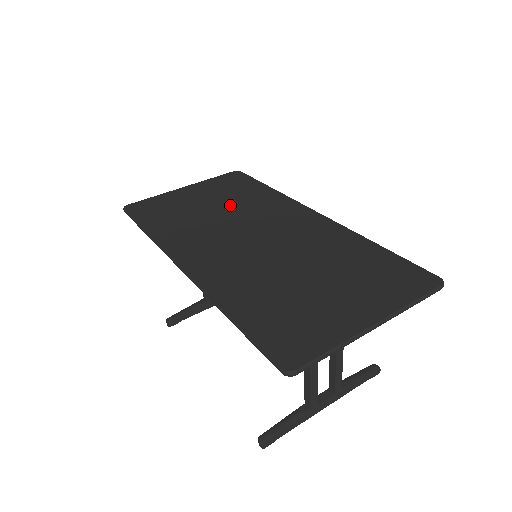
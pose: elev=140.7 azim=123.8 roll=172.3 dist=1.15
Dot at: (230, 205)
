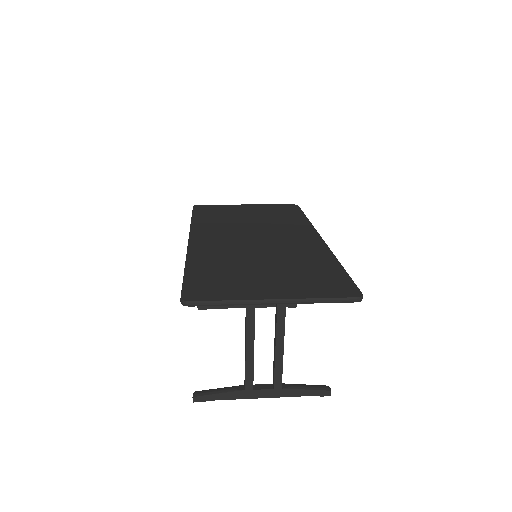
Dot at: (264, 220)
